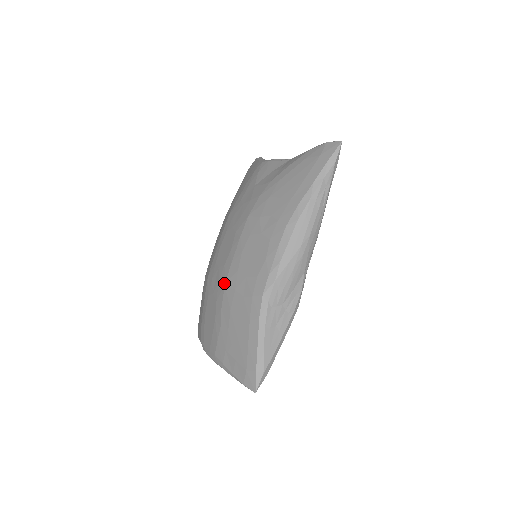
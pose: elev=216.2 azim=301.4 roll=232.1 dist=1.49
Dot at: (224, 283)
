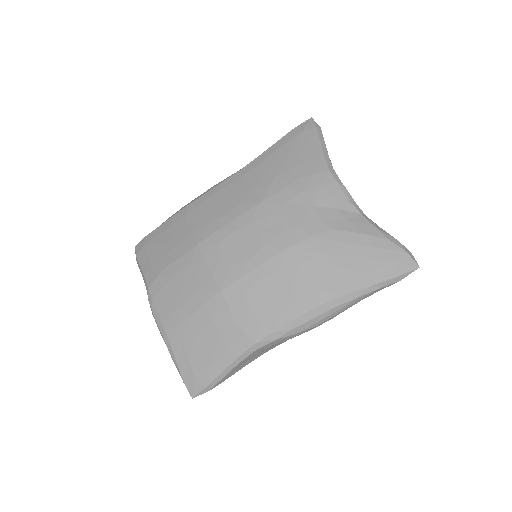
Dot at: (221, 288)
